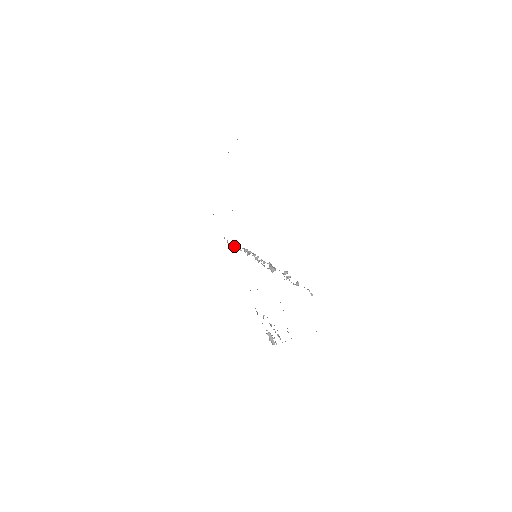
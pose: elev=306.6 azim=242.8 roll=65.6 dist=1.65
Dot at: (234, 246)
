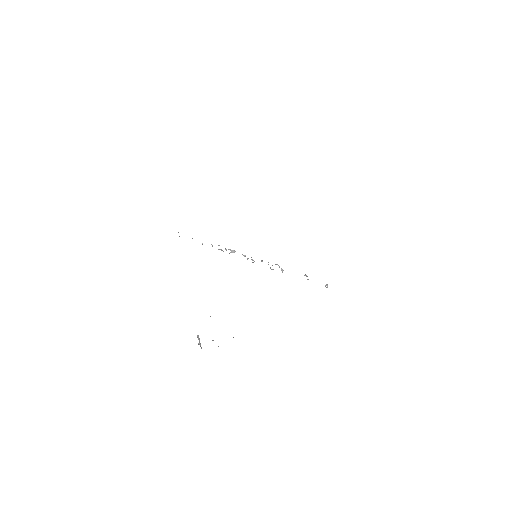
Dot at: occluded
